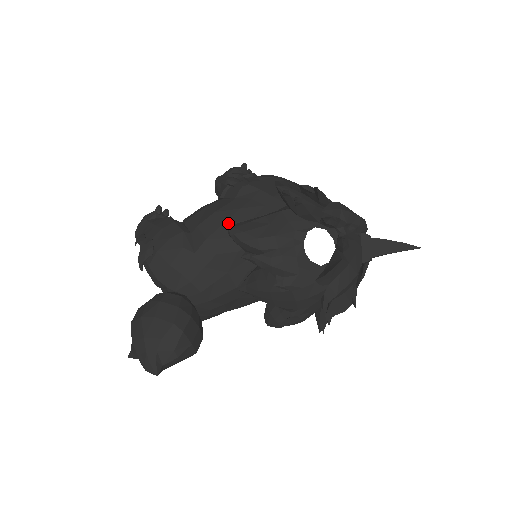
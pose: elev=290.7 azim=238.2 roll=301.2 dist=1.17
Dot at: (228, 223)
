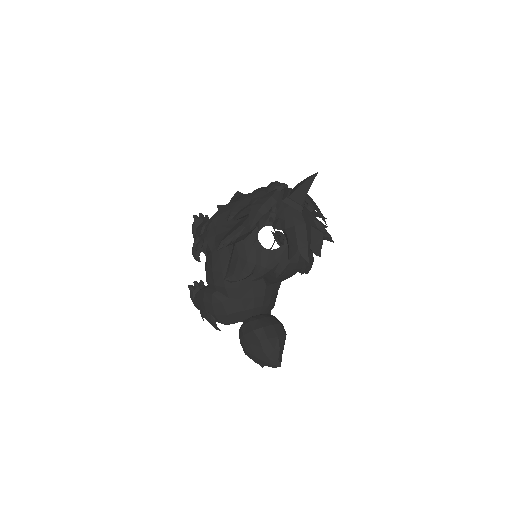
Dot at: (224, 270)
